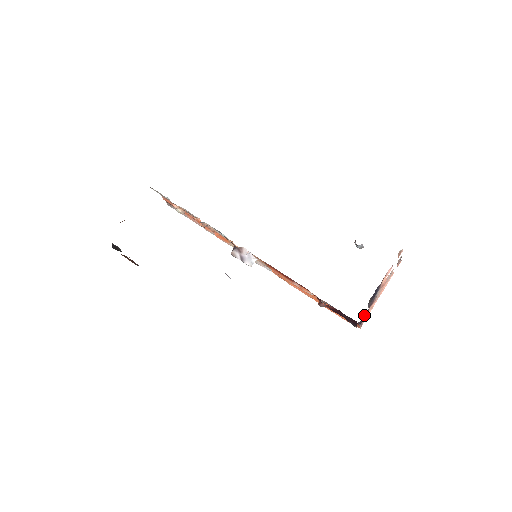
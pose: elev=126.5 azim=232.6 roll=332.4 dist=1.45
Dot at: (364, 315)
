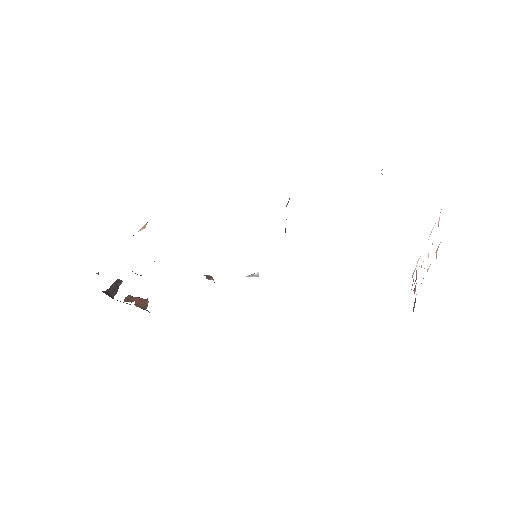
Dot at: occluded
